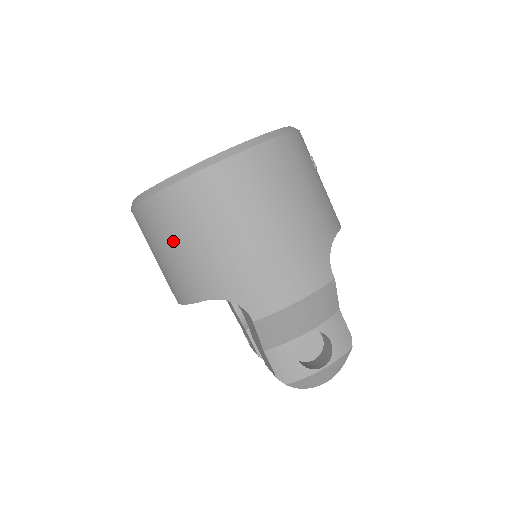
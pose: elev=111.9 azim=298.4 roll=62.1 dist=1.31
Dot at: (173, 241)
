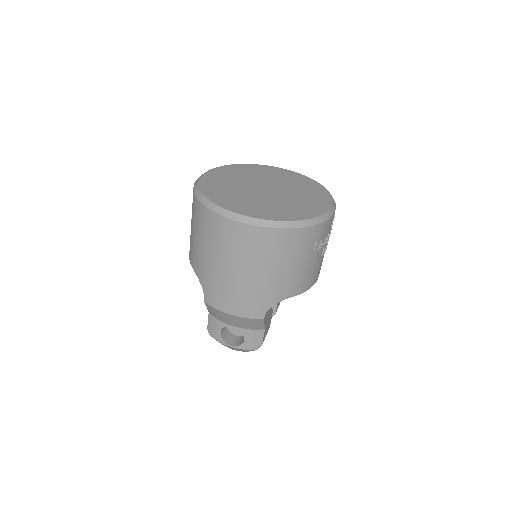
Dot at: (194, 228)
